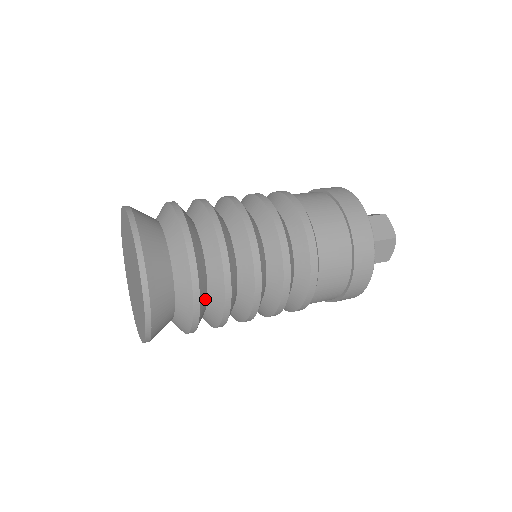
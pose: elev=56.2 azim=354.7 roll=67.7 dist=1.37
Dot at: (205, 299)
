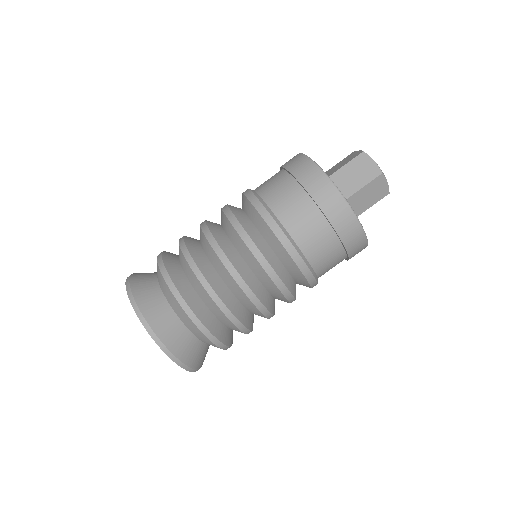
Dot at: (220, 326)
